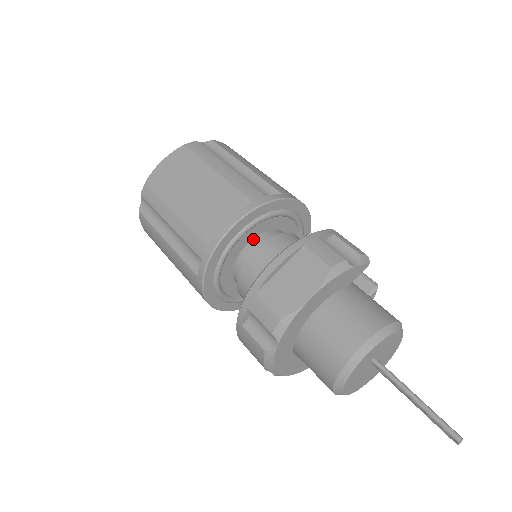
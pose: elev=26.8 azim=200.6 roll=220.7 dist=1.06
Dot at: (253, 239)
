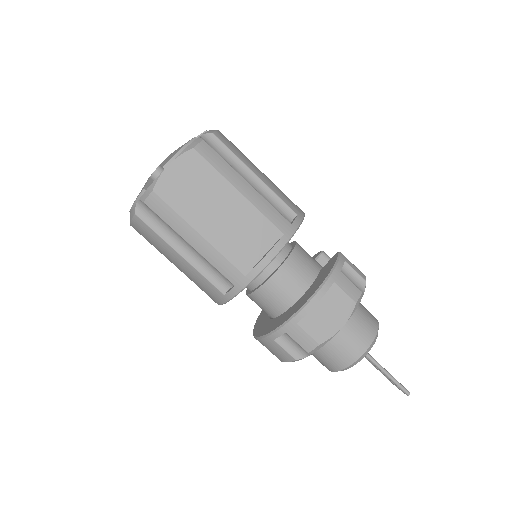
Dot at: occluded
